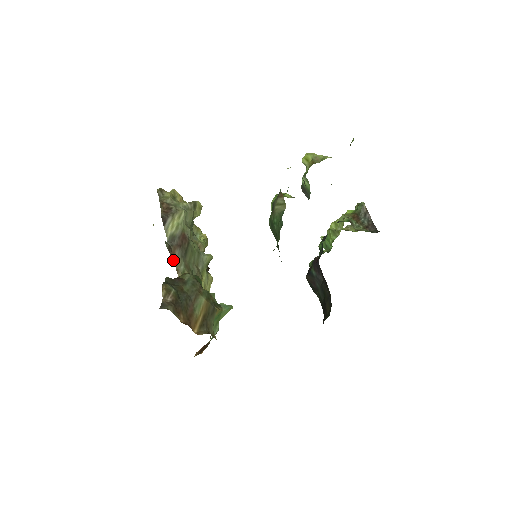
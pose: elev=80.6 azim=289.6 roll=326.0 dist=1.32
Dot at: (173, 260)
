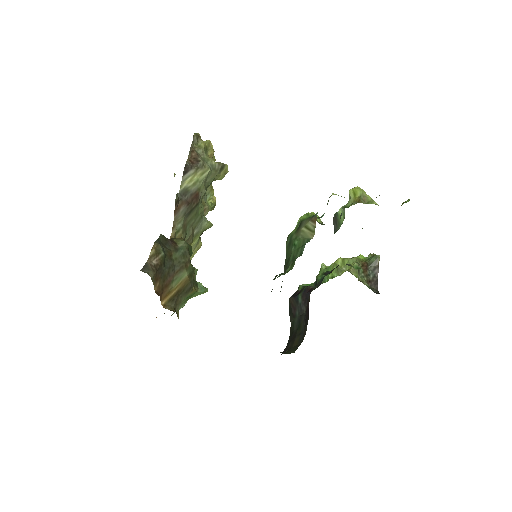
Dot at: (175, 214)
